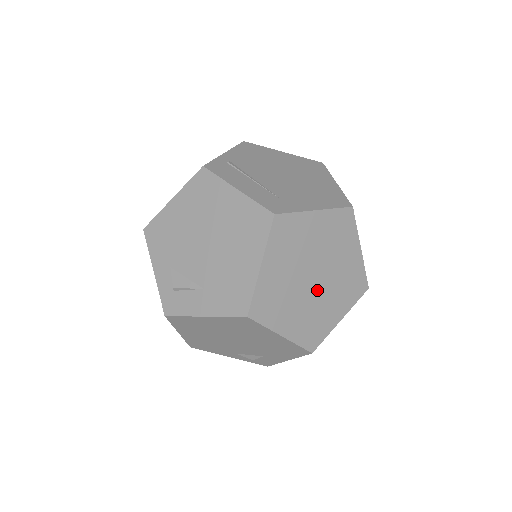
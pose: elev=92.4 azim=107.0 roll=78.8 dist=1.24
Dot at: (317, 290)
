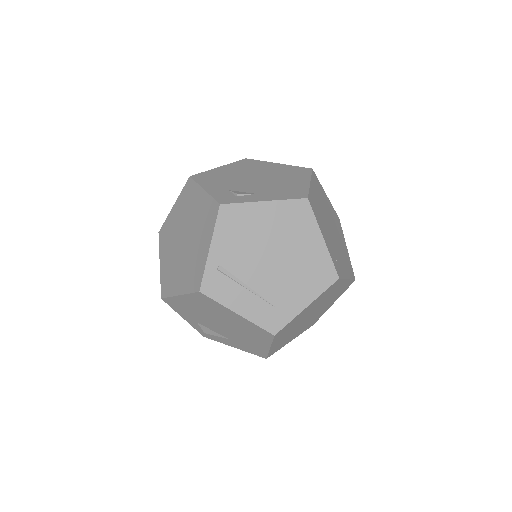
Dot at: (313, 315)
